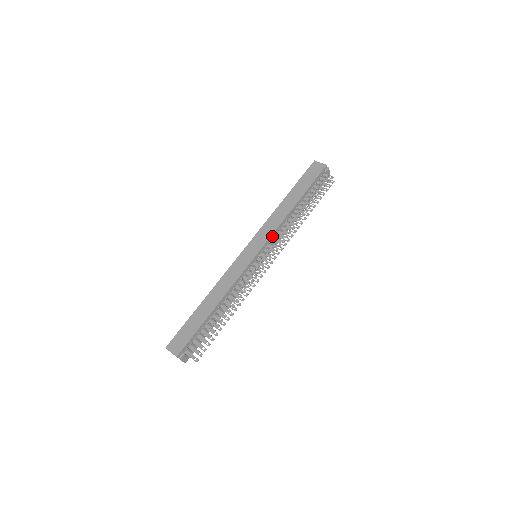
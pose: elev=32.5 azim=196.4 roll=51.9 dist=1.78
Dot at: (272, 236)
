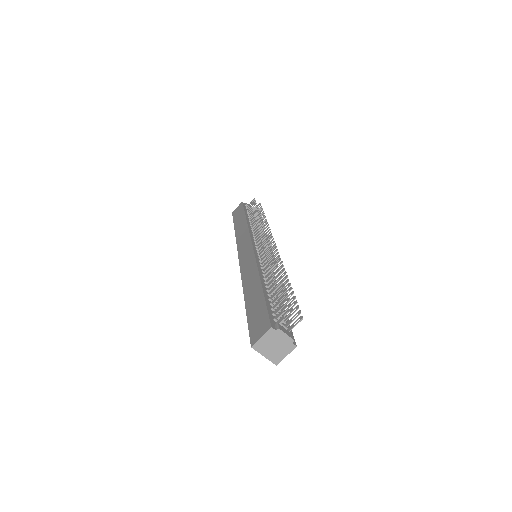
Dot at: (251, 235)
